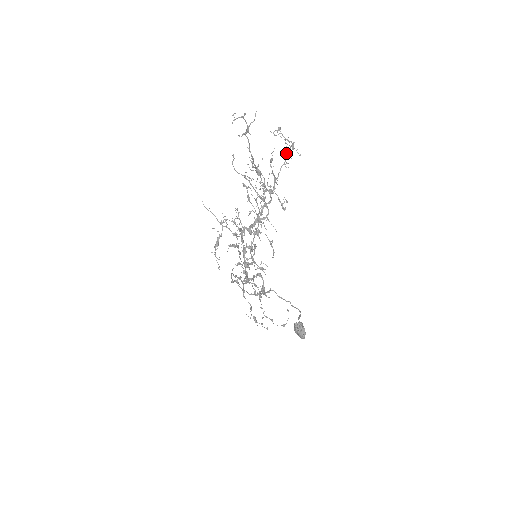
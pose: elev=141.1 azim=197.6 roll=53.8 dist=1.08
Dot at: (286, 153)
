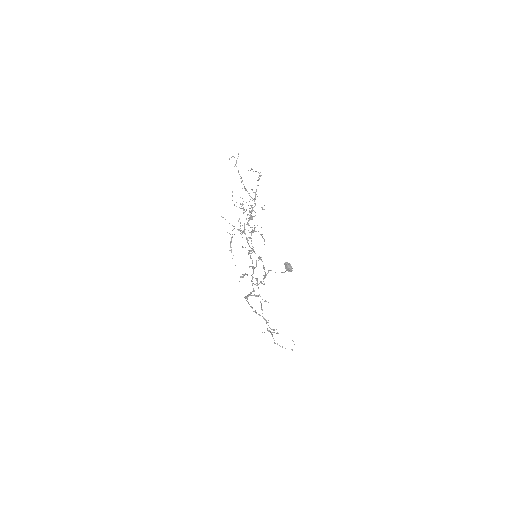
Dot at: (258, 180)
